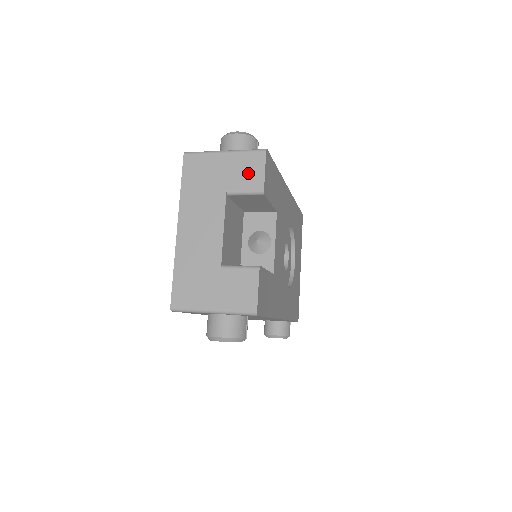
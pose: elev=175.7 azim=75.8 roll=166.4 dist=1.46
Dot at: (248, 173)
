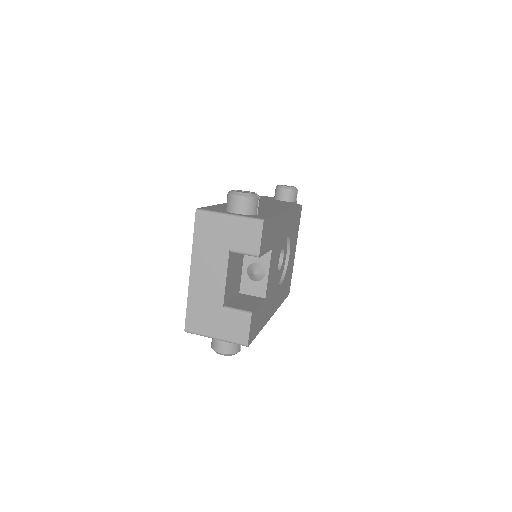
Dot at: (247, 238)
